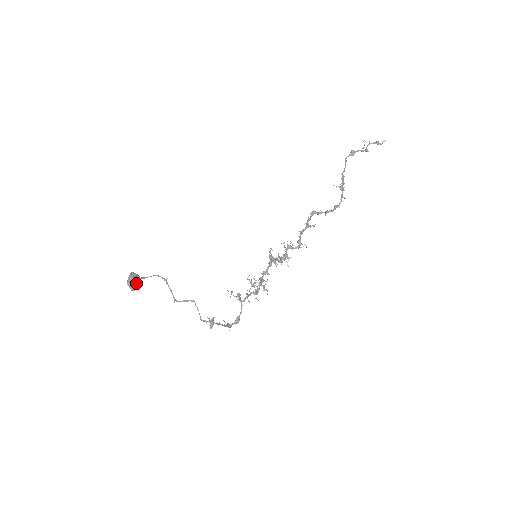
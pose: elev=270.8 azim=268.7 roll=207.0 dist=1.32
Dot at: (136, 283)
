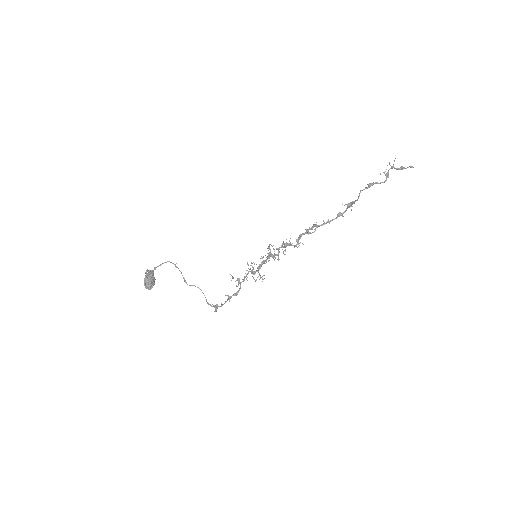
Dot at: (152, 286)
